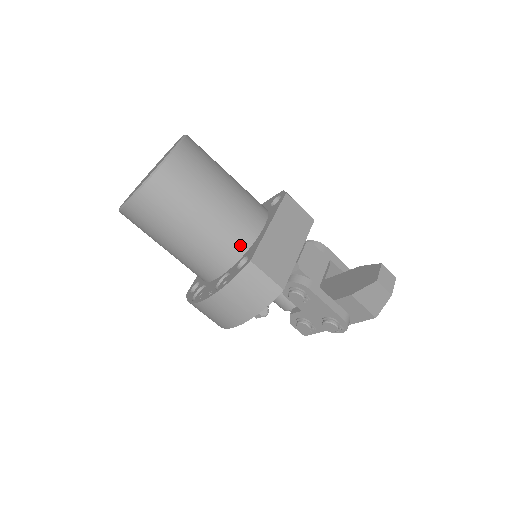
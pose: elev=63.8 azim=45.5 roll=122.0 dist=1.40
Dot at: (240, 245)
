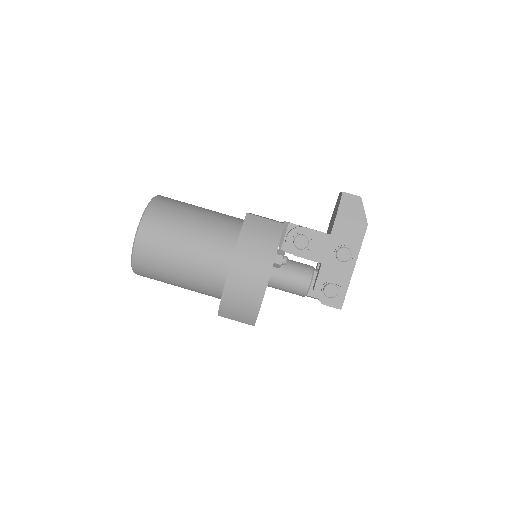
Dot at: (236, 226)
